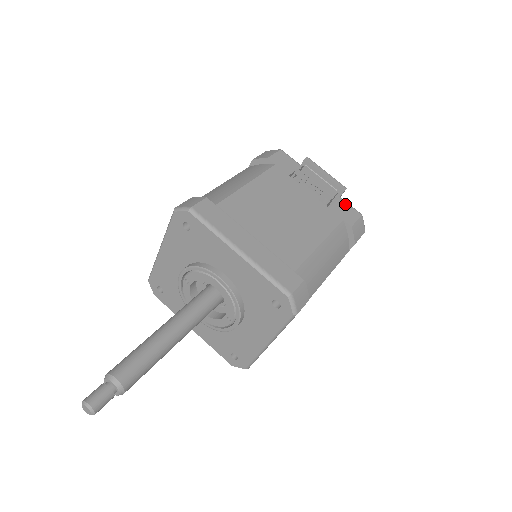
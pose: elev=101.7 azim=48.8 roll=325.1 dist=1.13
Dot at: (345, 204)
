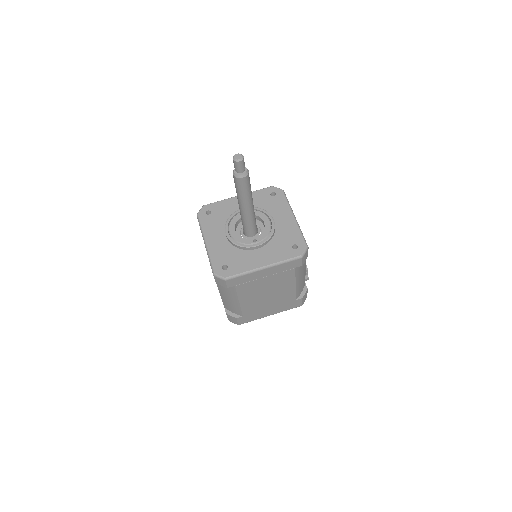
Dot at: occluded
